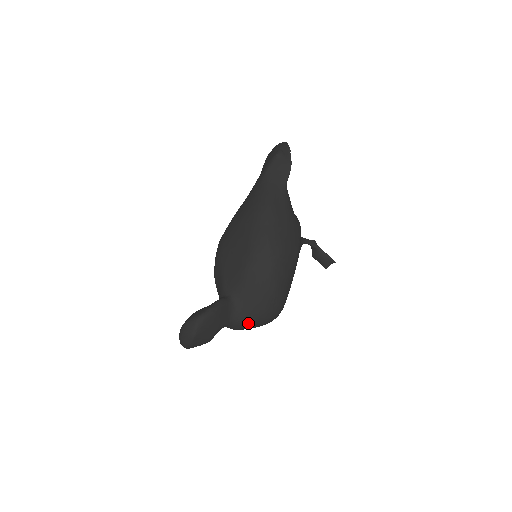
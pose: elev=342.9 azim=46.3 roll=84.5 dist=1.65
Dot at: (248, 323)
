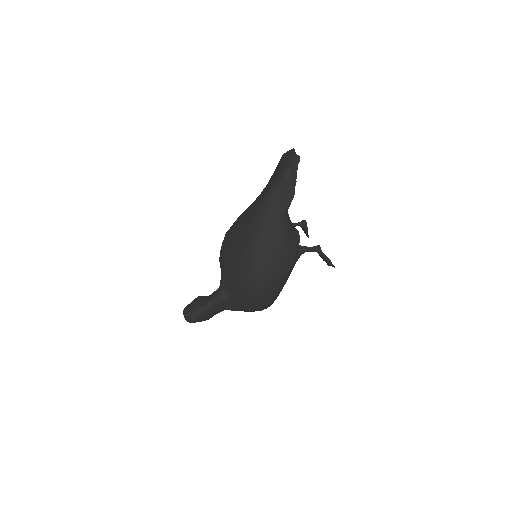
Dot at: occluded
